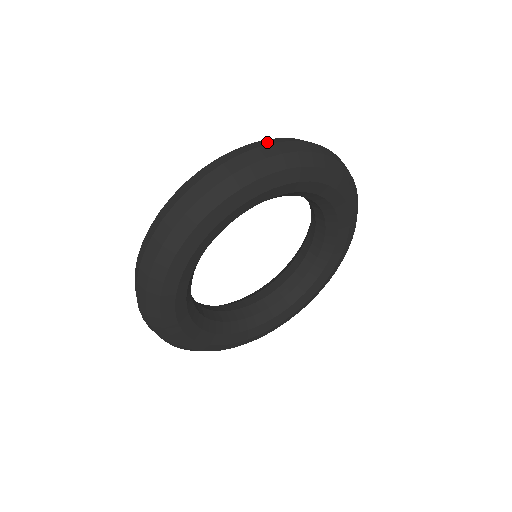
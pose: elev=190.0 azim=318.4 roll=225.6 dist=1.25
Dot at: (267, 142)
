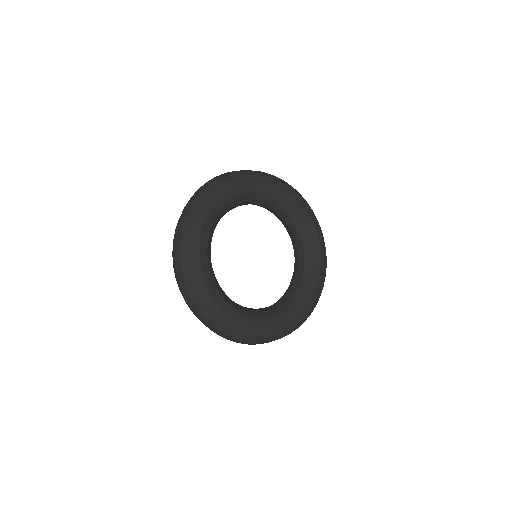
Dot at: occluded
